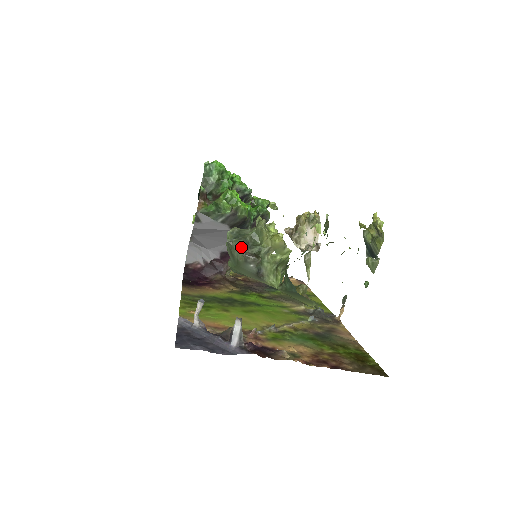
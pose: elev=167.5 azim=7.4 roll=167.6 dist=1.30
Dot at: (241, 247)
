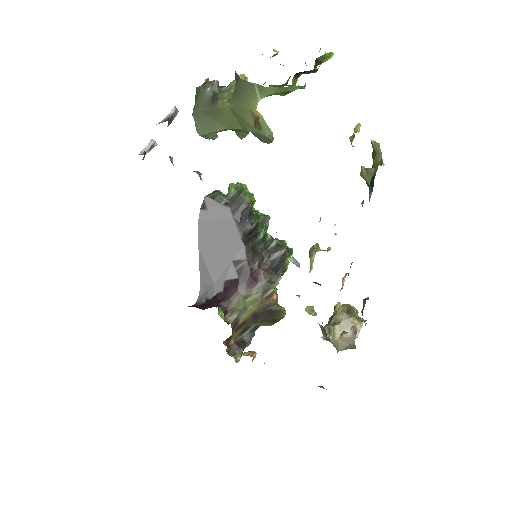
Dot at: occluded
